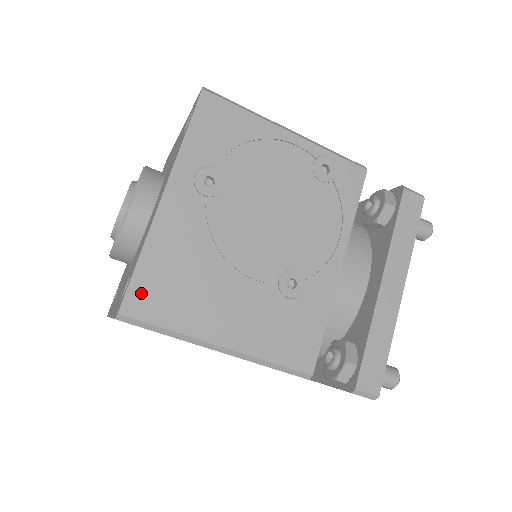
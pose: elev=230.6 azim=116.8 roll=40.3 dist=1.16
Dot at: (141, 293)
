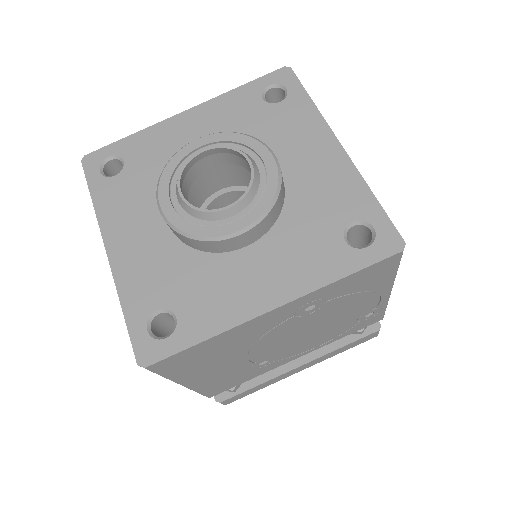
Dot at: (176, 359)
